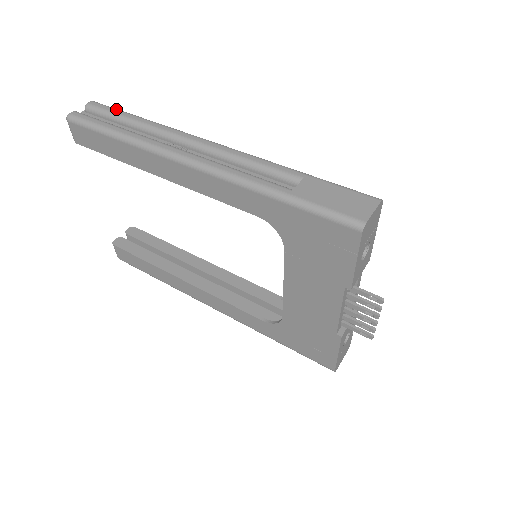
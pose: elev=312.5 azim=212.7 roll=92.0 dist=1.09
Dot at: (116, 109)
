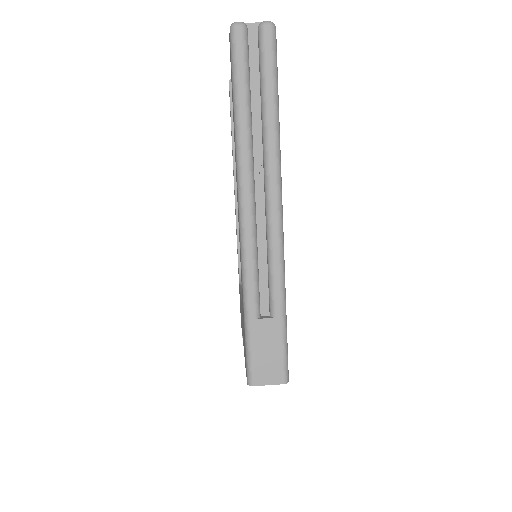
Dot at: (273, 69)
